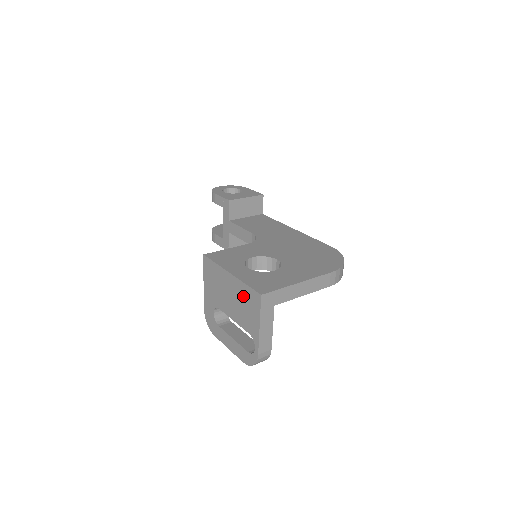
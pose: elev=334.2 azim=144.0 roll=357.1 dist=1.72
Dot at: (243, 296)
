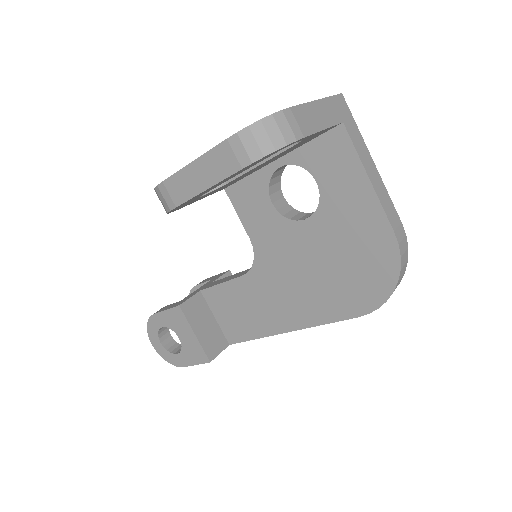
Dot at: occluded
